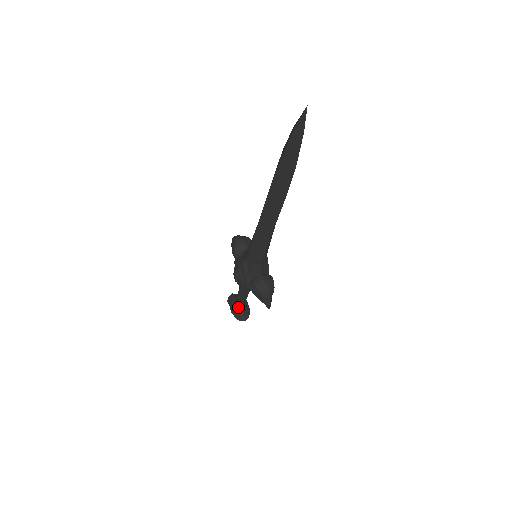
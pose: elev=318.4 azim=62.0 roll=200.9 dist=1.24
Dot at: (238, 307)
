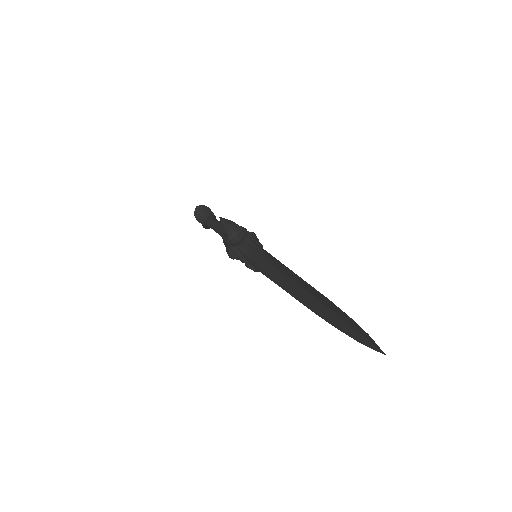
Dot at: occluded
